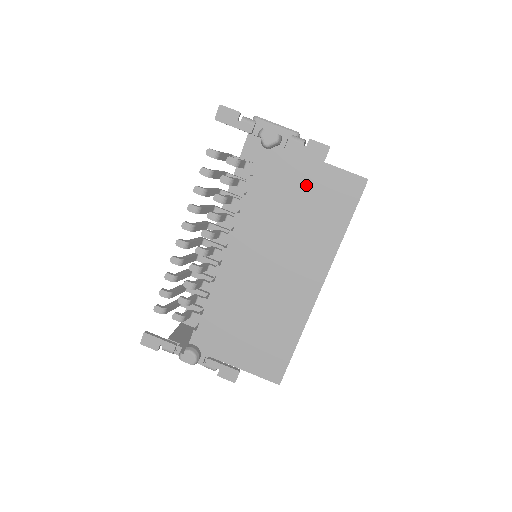
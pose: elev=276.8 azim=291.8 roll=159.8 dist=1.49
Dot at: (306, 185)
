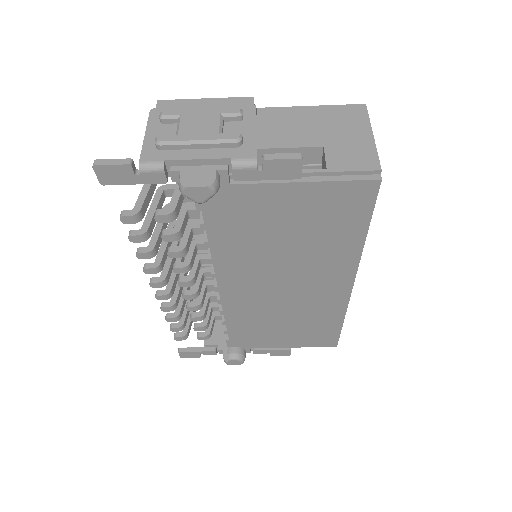
Dot at: (286, 210)
